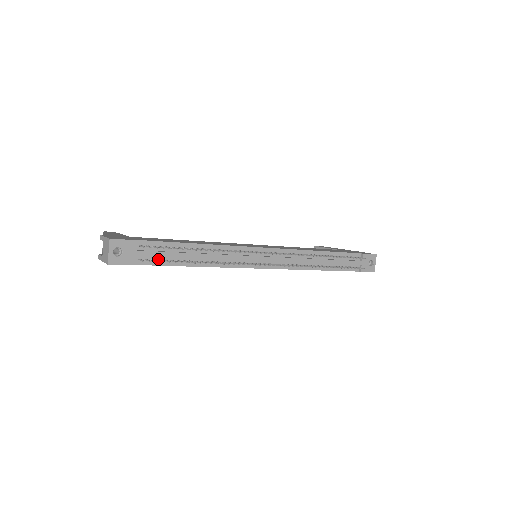
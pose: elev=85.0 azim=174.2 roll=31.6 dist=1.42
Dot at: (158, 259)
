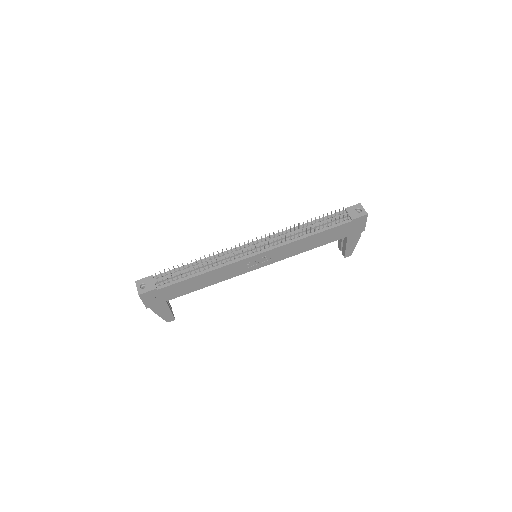
Dot at: (173, 281)
